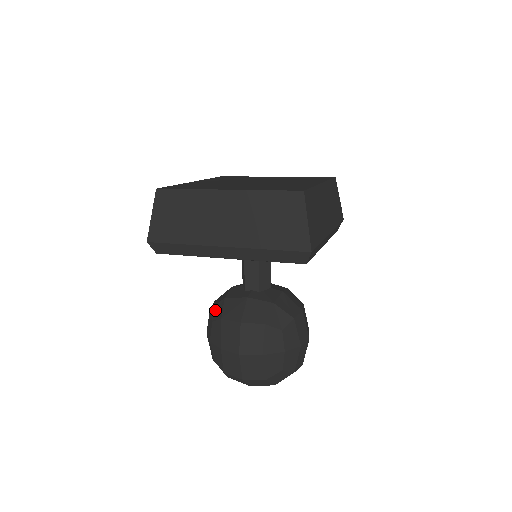
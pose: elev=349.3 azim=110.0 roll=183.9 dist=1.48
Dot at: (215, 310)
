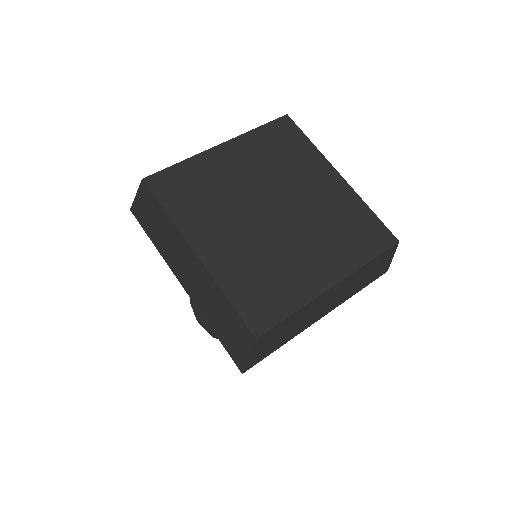
Dot at: occluded
